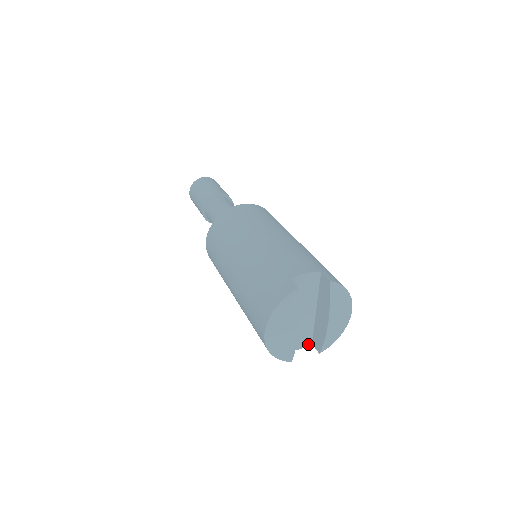
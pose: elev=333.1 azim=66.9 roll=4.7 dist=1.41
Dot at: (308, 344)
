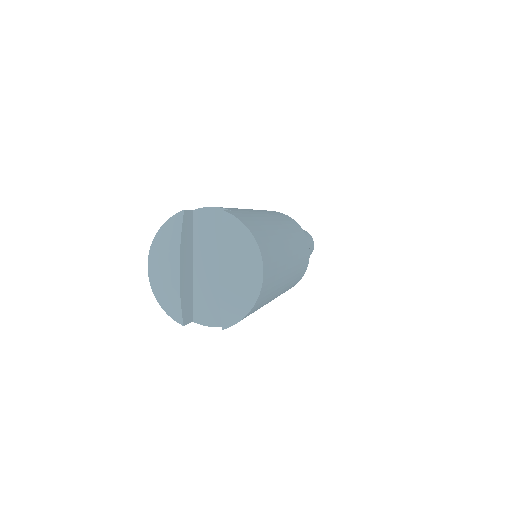
Dot at: occluded
